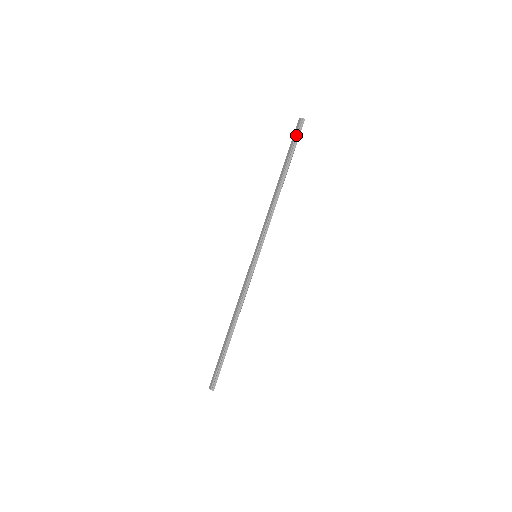
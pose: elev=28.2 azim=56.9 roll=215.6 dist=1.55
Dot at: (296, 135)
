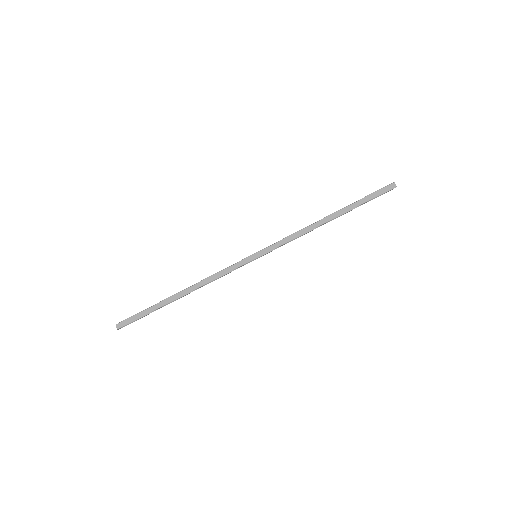
Dot at: (379, 195)
